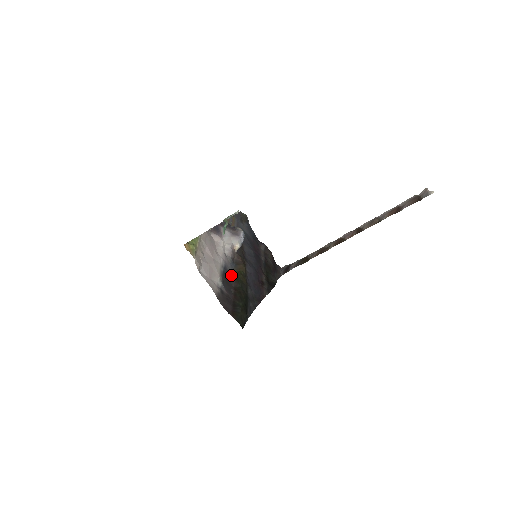
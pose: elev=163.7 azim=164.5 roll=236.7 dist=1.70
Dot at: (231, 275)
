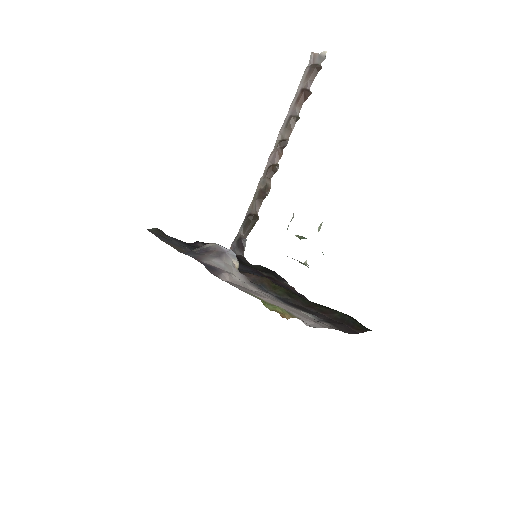
Dot at: (283, 299)
